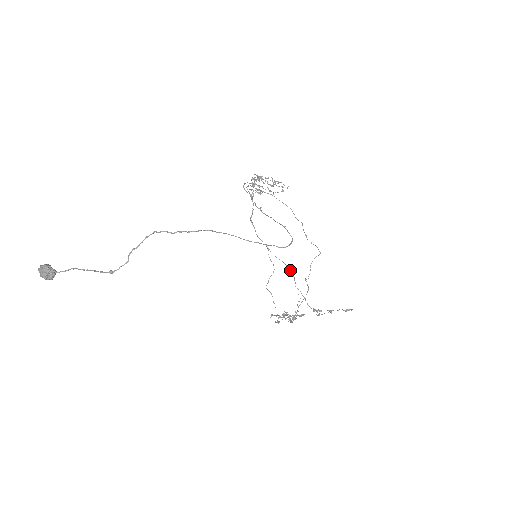
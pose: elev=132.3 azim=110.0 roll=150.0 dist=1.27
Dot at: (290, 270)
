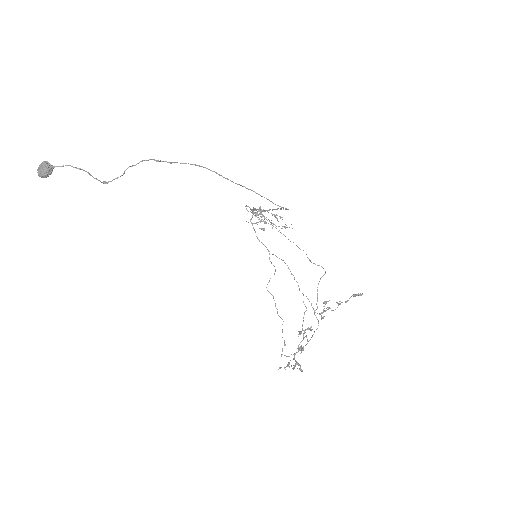
Dot at: occluded
